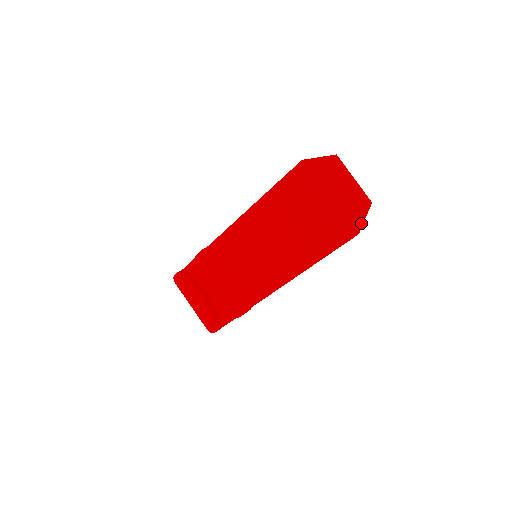
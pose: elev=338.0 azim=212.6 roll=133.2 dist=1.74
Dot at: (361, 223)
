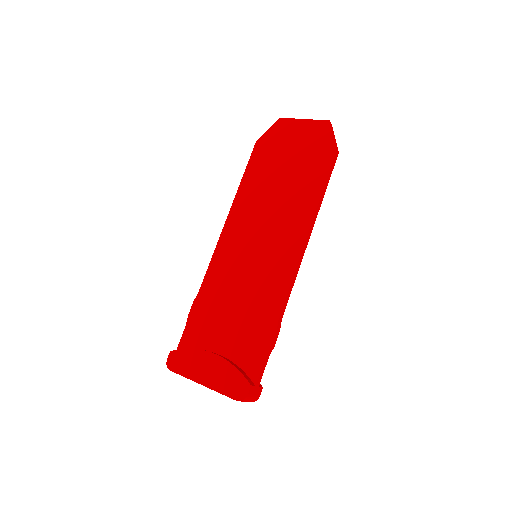
Dot at: (333, 137)
